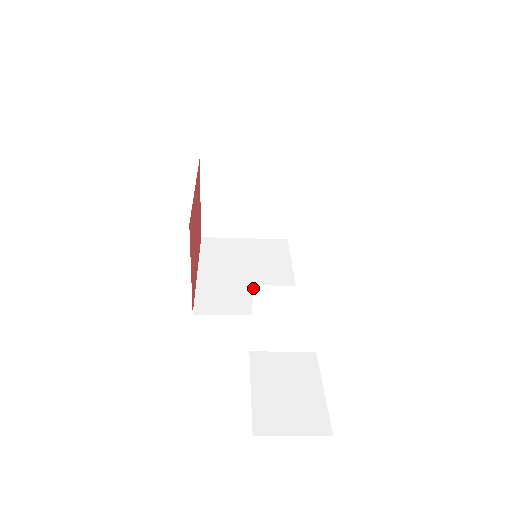
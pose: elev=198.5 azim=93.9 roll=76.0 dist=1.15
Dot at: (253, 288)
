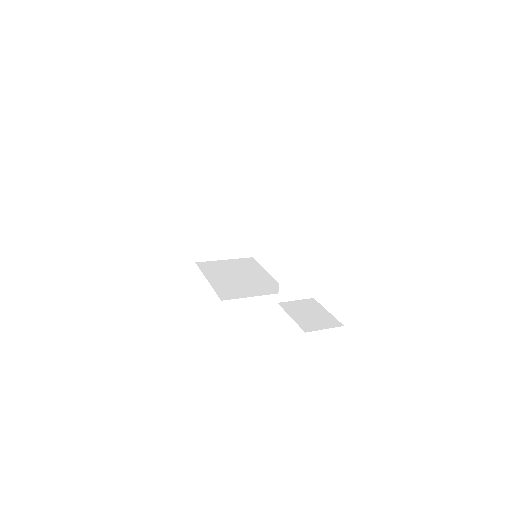
Dot at: (282, 257)
